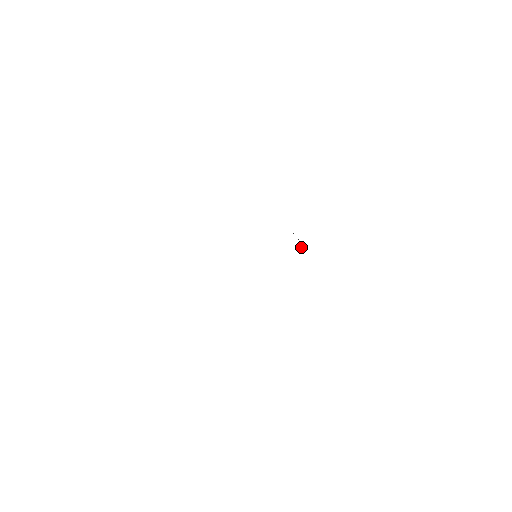
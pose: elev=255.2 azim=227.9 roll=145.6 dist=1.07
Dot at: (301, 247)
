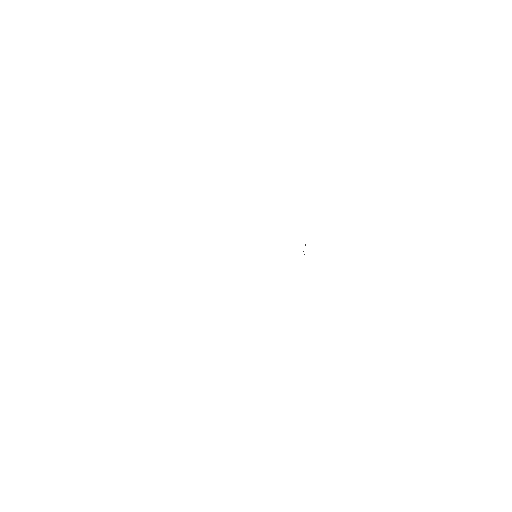
Dot at: occluded
